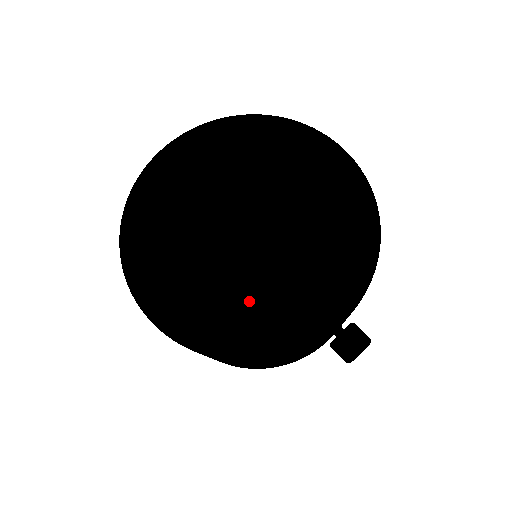
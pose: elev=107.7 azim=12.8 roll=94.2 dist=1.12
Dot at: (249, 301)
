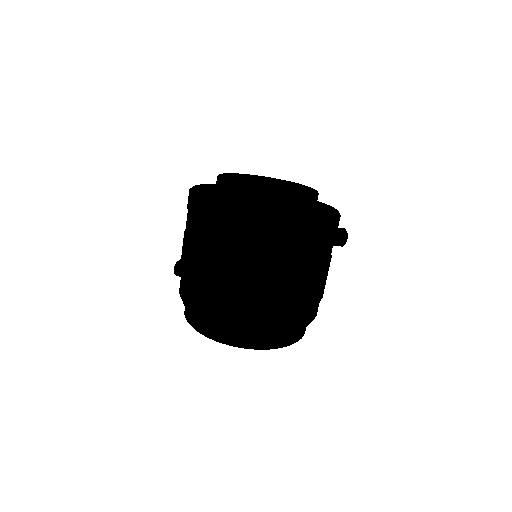
Dot at: (313, 193)
